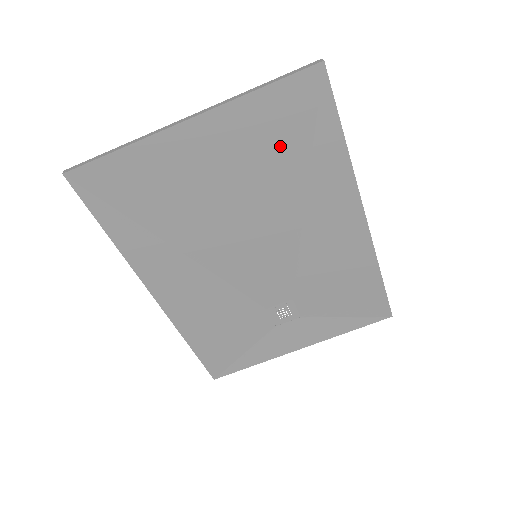
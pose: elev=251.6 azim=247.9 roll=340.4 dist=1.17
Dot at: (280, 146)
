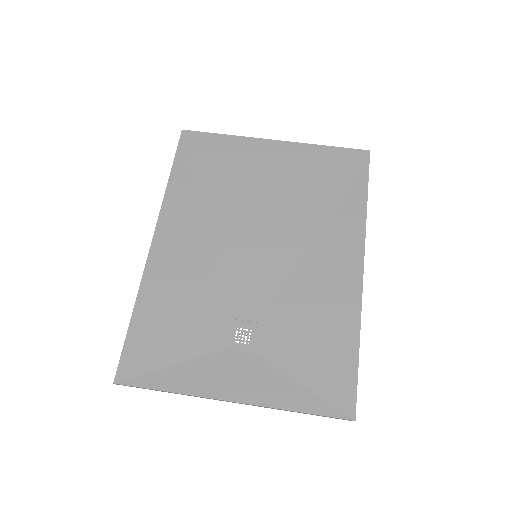
Dot at: (321, 182)
